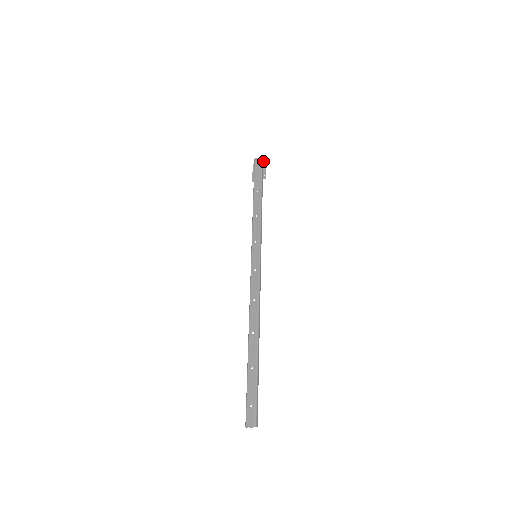
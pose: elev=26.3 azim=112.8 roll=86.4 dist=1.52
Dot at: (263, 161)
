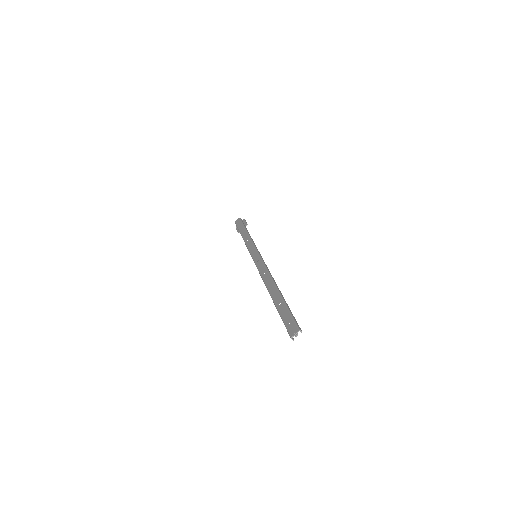
Dot at: (242, 220)
